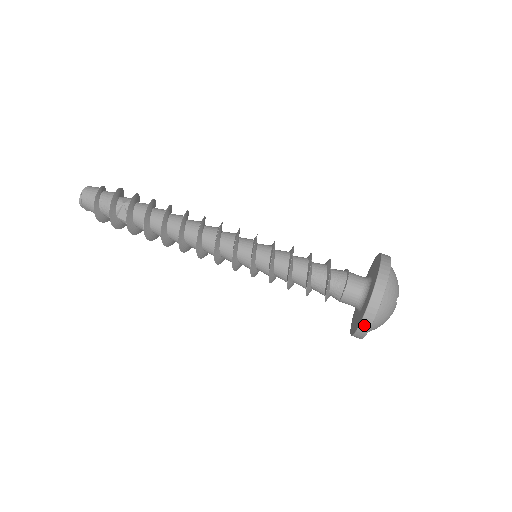
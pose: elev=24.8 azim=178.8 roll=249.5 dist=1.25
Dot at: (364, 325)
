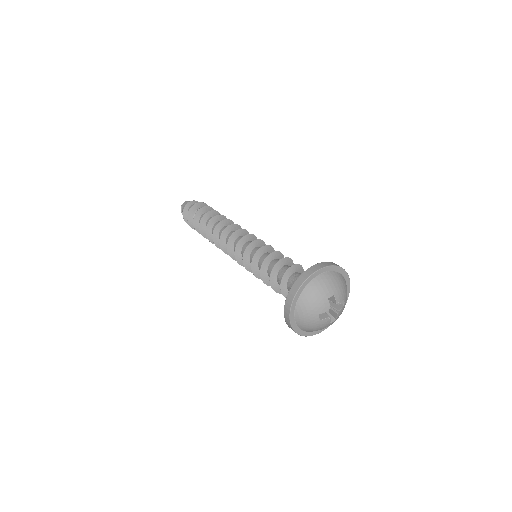
Dot at: (288, 302)
